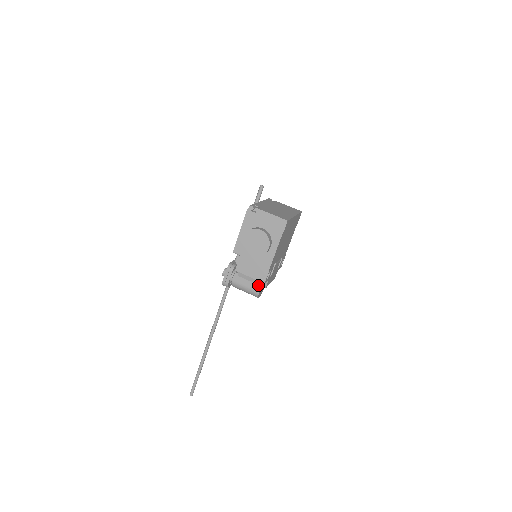
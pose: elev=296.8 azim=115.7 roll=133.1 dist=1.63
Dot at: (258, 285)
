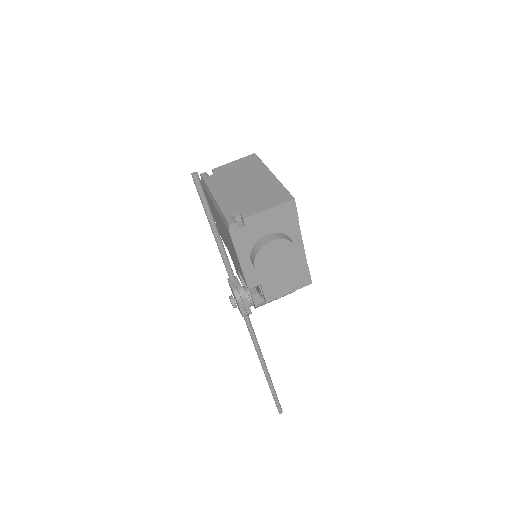
Dot at: occluded
